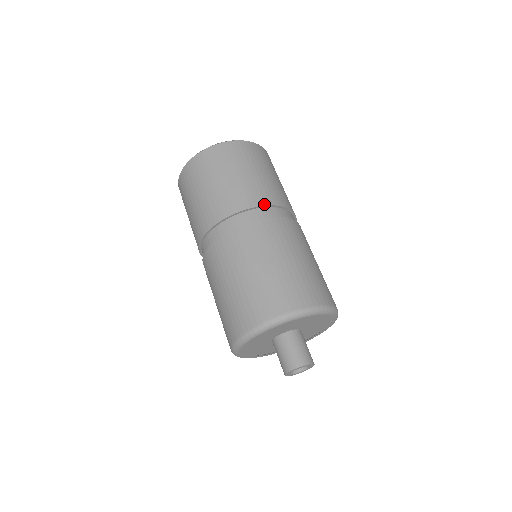
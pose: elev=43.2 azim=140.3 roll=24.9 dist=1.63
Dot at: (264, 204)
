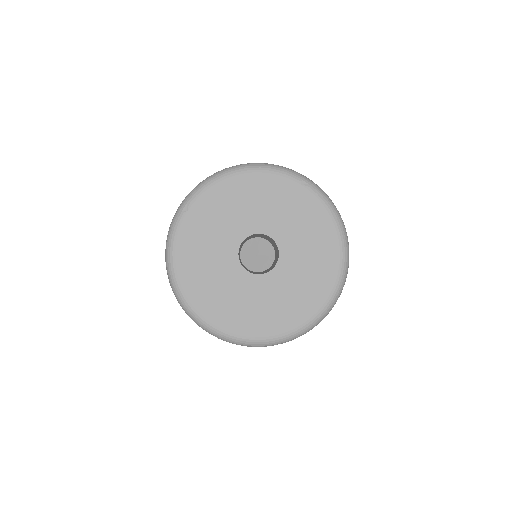
Dot at: occluded
